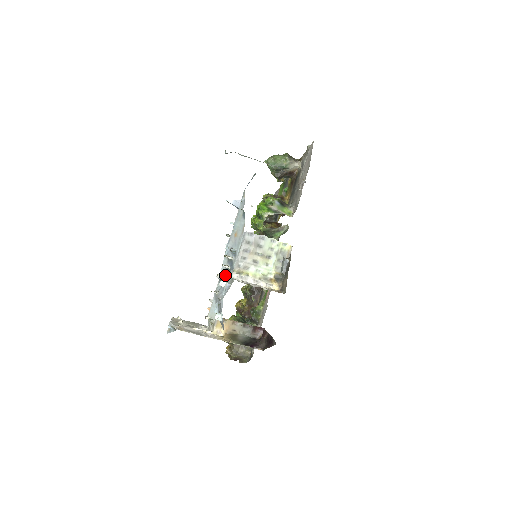
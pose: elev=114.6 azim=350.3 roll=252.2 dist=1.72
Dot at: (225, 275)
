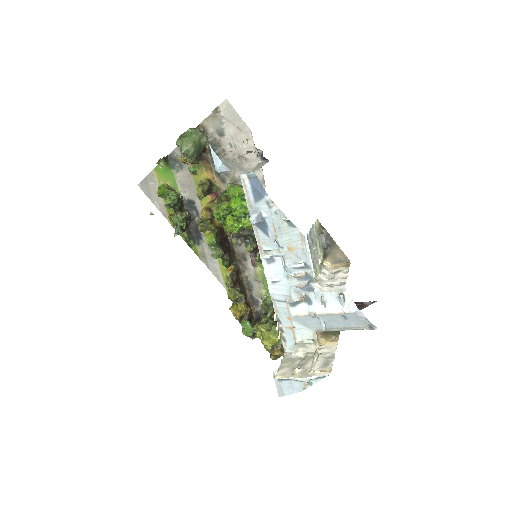
Dot at: (304, 293)
